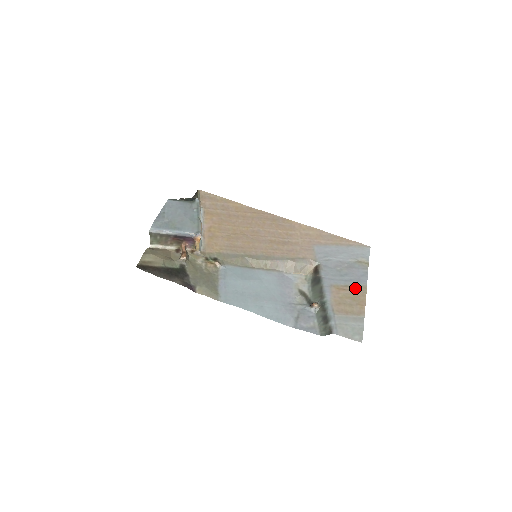
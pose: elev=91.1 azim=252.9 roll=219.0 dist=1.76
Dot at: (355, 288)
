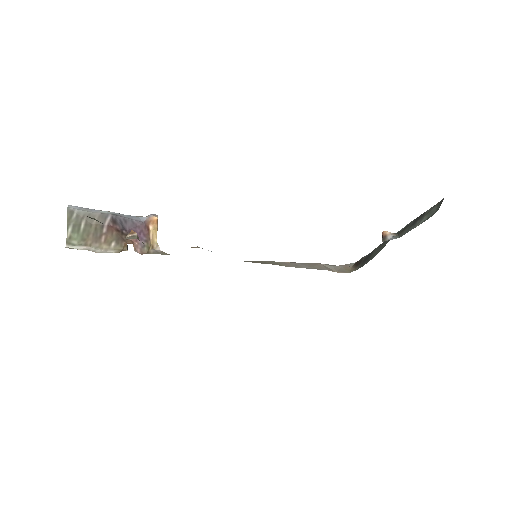
Dot at: occluded
